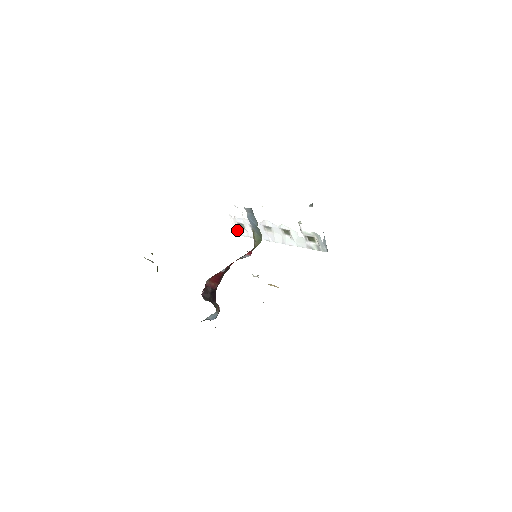
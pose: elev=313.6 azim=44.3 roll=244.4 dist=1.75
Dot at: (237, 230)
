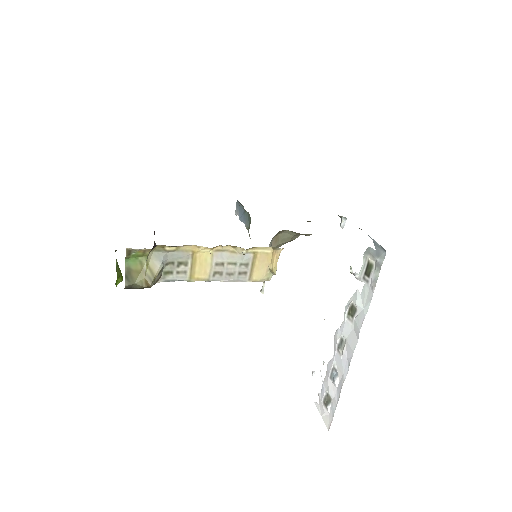
Dot at: (327, 418)
